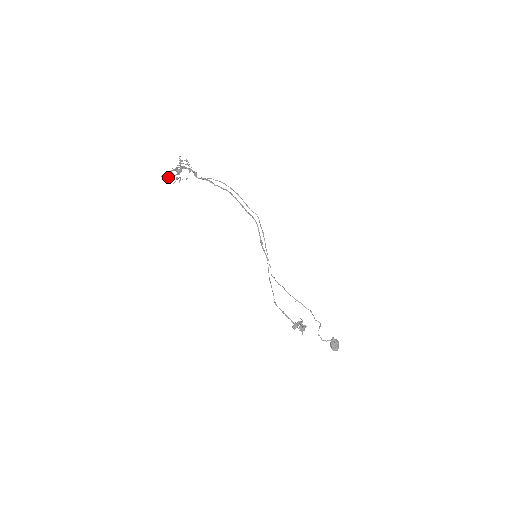
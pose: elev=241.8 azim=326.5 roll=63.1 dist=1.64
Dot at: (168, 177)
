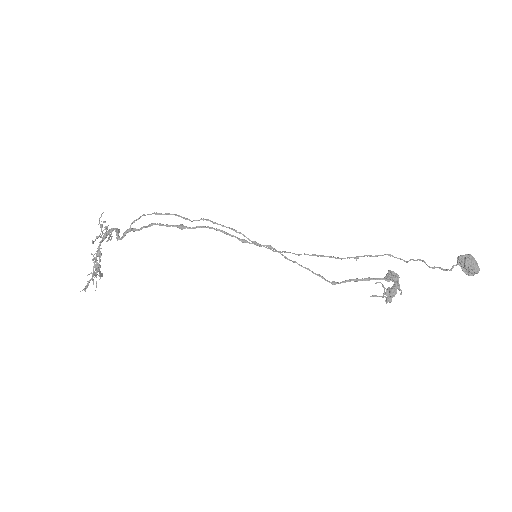
Dot at: occluded
